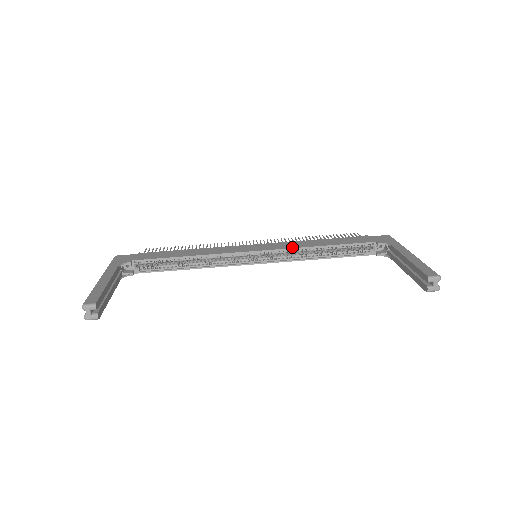
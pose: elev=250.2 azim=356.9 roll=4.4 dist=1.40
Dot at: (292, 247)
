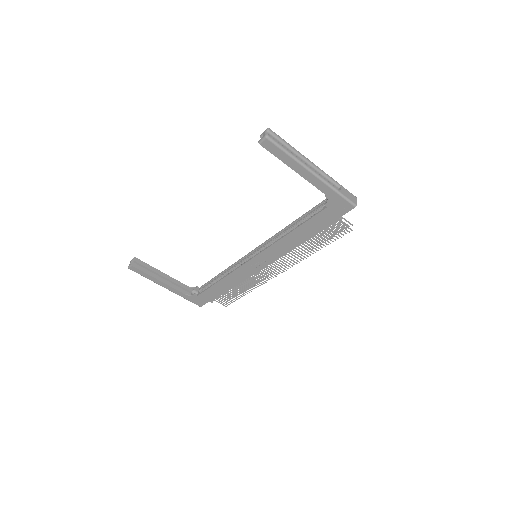
Dot at: (275, 236)
